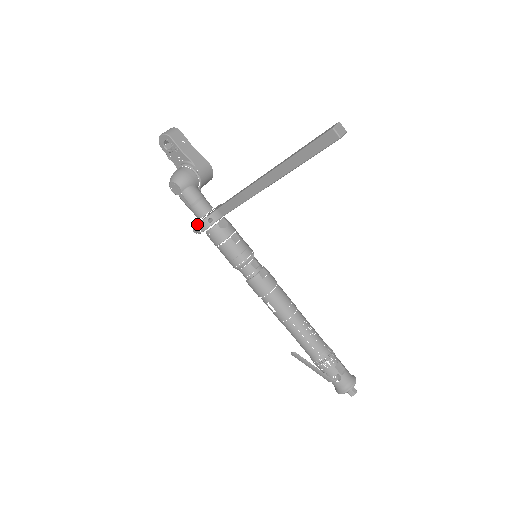
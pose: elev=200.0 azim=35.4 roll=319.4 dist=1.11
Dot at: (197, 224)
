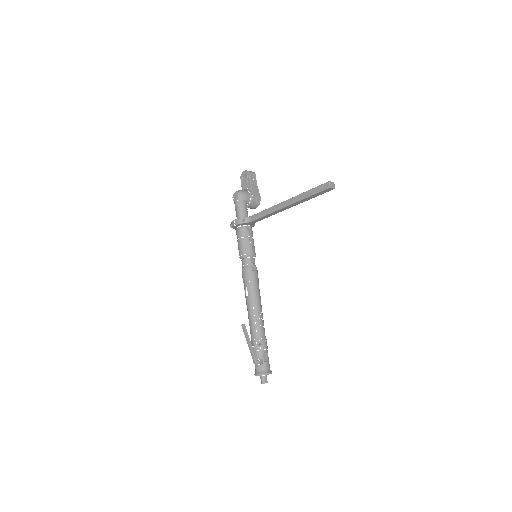
Dot at: (235, 219)
